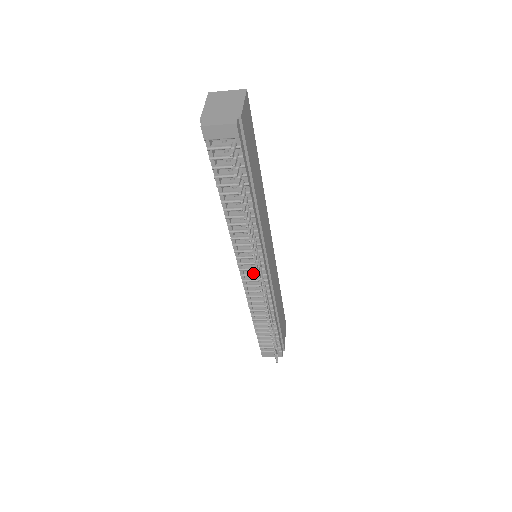
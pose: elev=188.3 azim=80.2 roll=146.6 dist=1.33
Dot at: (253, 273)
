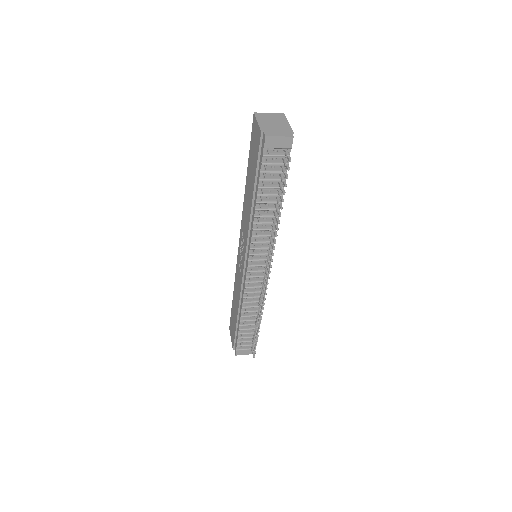
Dot at: (258, 269)
